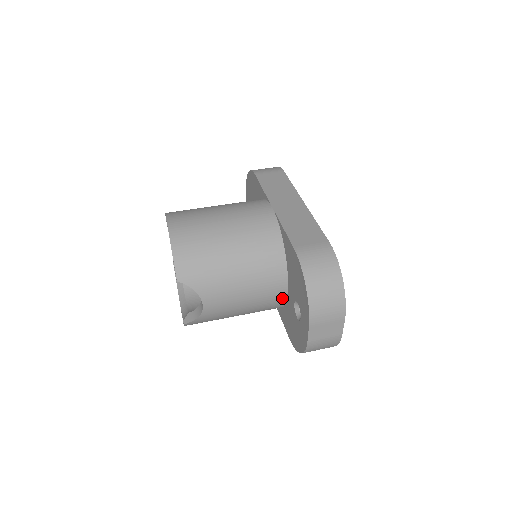
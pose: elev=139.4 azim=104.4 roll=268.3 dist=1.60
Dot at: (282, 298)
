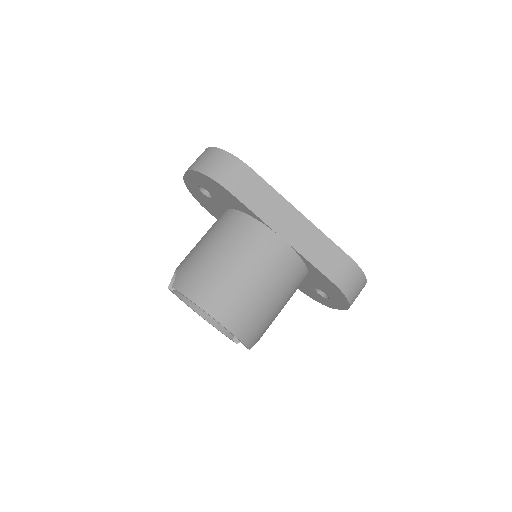
Dot at: occluded
